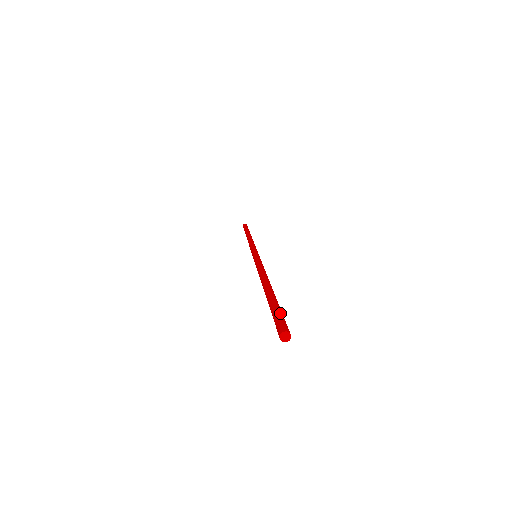
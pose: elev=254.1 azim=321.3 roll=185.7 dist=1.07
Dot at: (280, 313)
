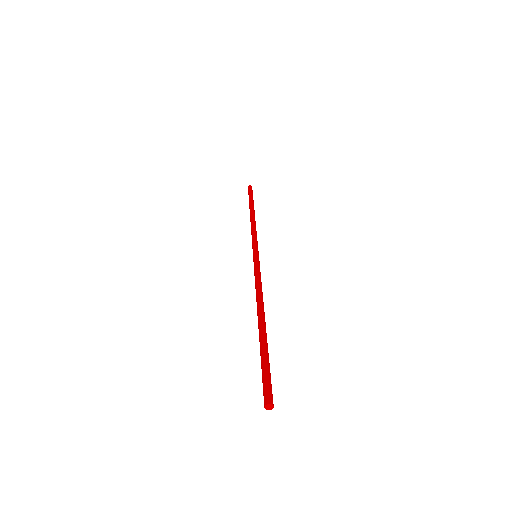
Dot at: (266, 372)
